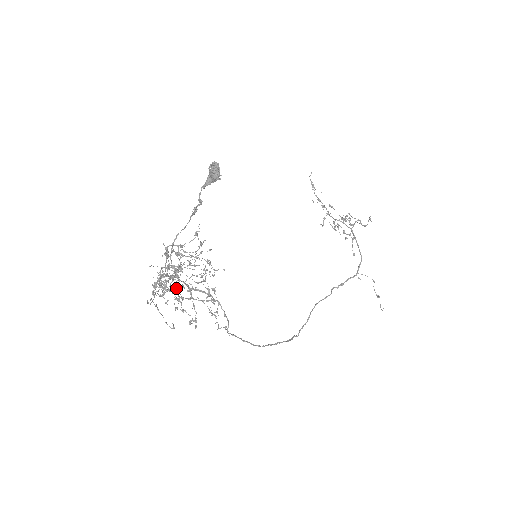
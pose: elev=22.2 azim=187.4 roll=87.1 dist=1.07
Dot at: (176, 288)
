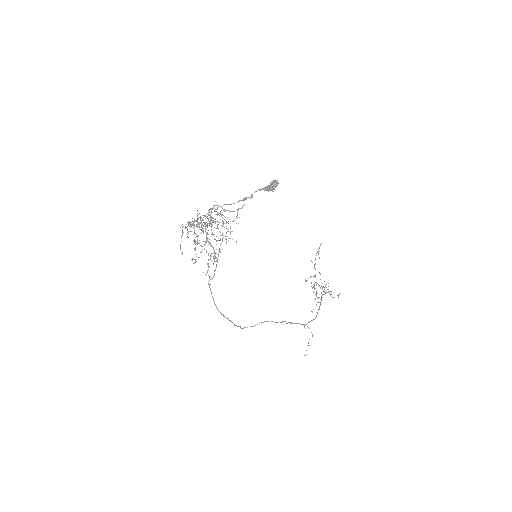
Dot at: (203, 231)
